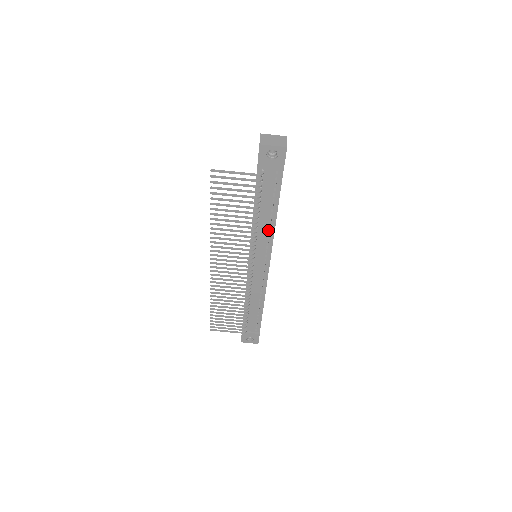
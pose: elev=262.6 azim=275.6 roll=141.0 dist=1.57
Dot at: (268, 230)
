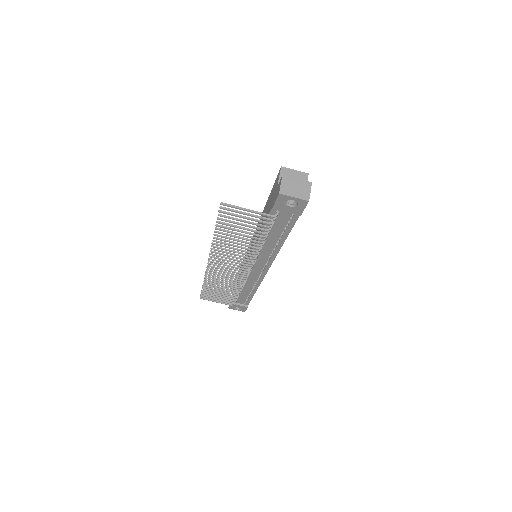
Dot at: (273, 249)
